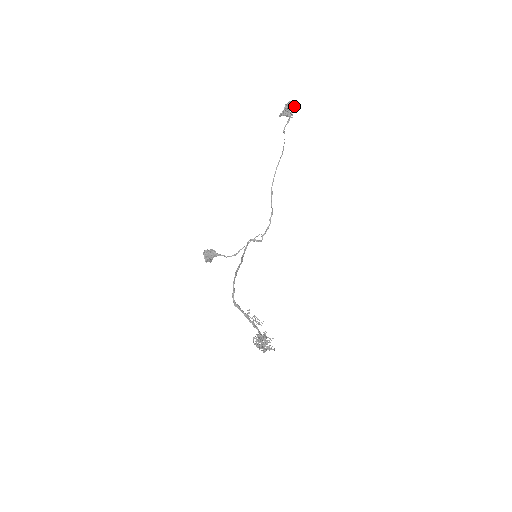
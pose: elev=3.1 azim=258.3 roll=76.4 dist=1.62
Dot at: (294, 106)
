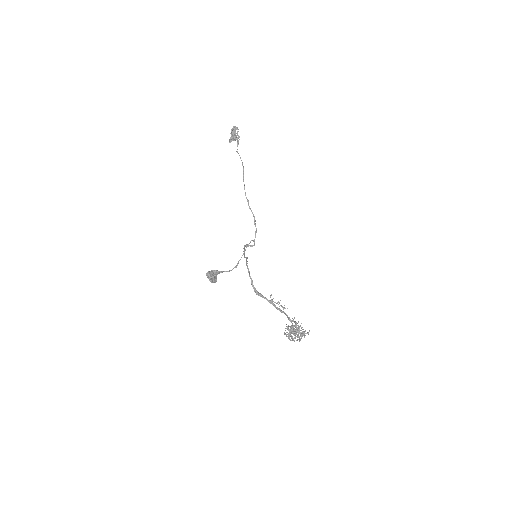
Dot at: (238, 129)
